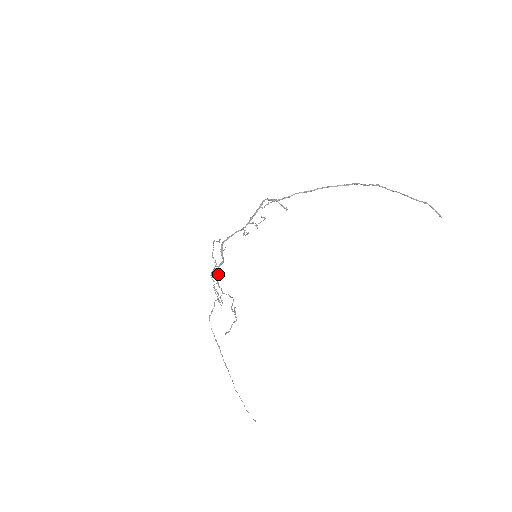
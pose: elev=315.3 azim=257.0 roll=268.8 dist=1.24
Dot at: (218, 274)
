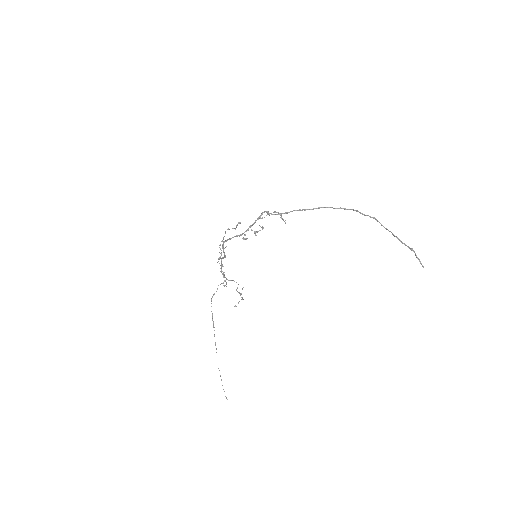
Dot at: (221, 265)
